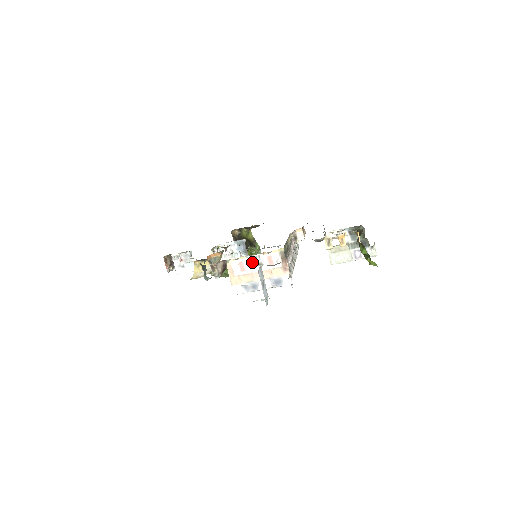
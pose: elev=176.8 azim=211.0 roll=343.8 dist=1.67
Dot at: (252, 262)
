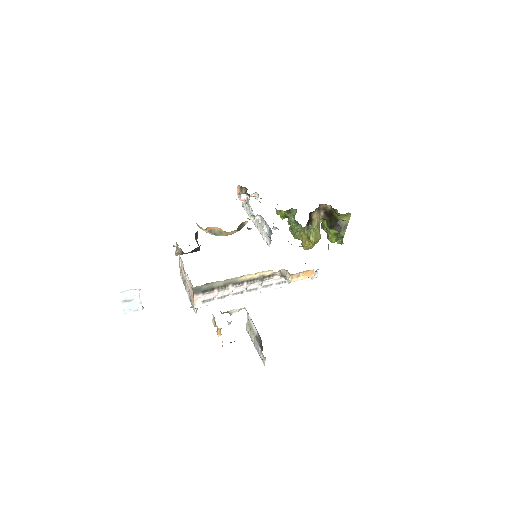
Dot at: occluded
